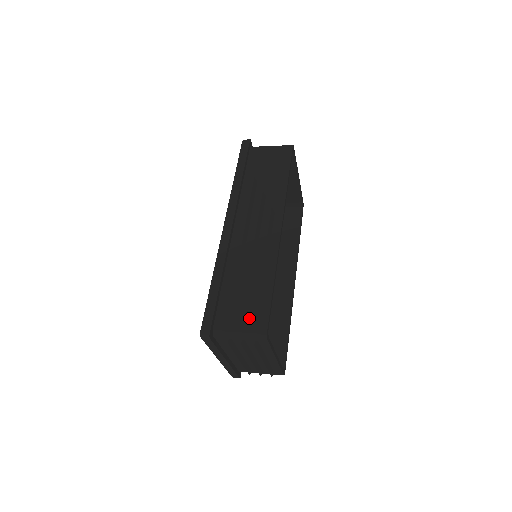
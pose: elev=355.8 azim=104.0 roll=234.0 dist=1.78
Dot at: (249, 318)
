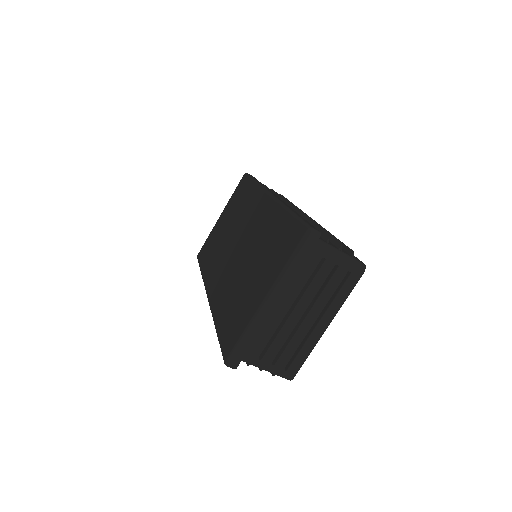
Dot at: occluded
